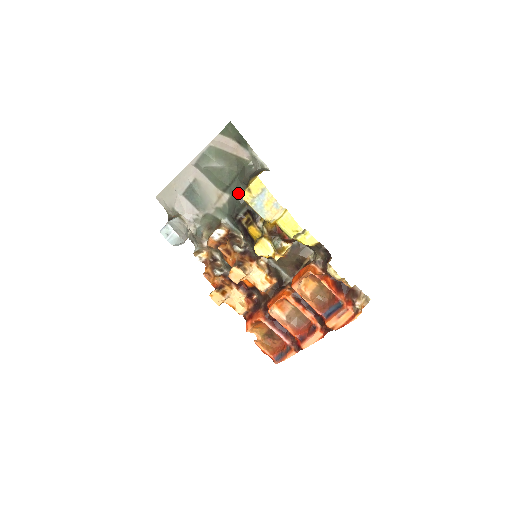
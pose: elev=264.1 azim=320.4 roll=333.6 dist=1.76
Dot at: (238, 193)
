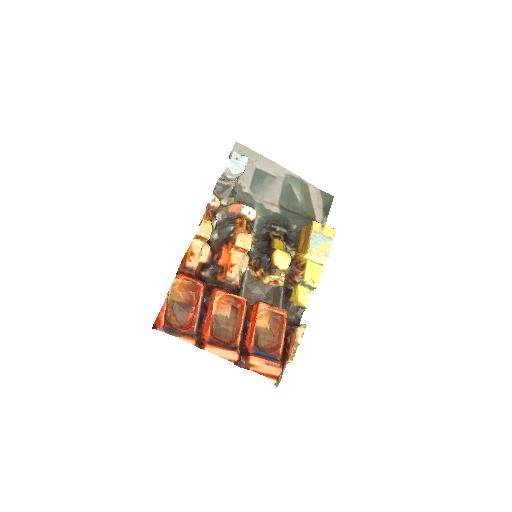
Dot at: (290, 220)
